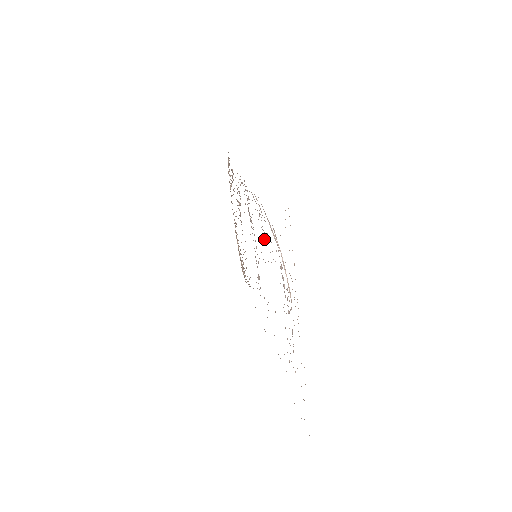
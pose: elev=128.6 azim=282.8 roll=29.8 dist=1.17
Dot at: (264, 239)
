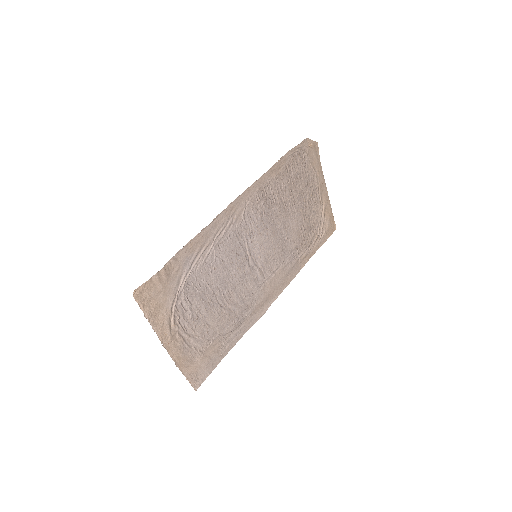
Dot at: (215, 266)
